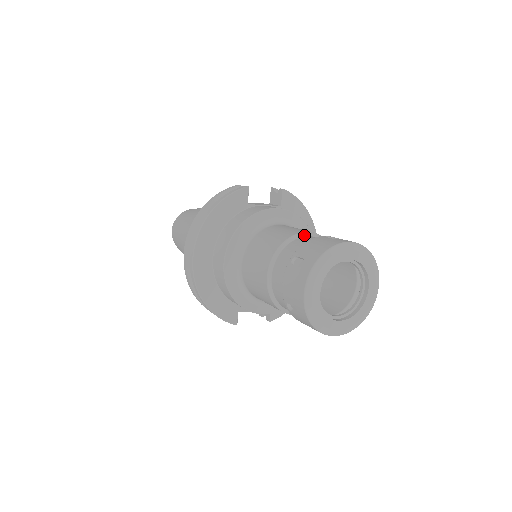
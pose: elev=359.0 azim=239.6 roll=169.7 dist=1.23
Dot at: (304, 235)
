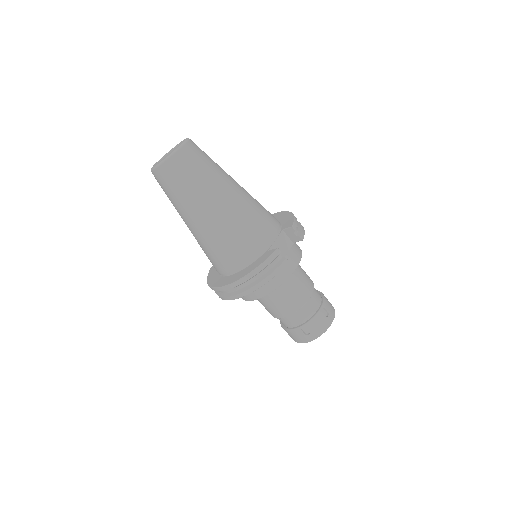
Dot at: (309, 299)
